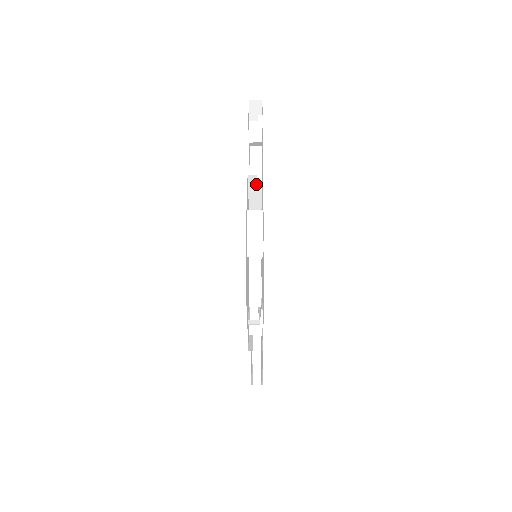
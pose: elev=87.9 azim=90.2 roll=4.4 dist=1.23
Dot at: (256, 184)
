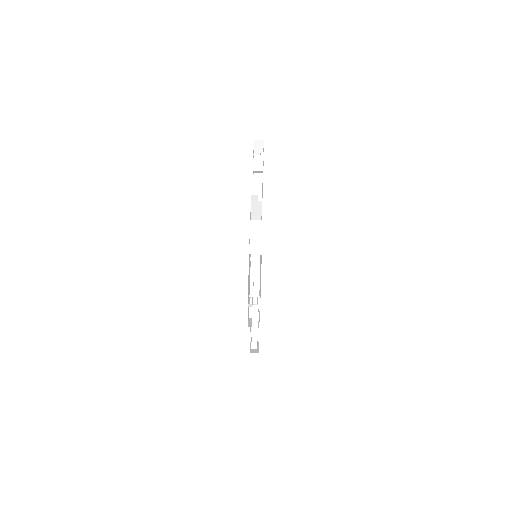
Dot at: (258, 202)
